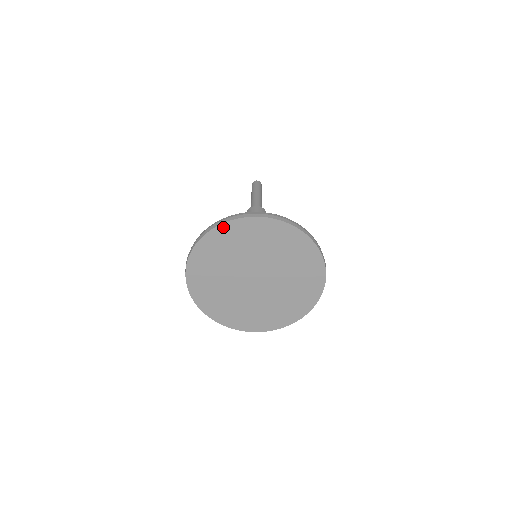
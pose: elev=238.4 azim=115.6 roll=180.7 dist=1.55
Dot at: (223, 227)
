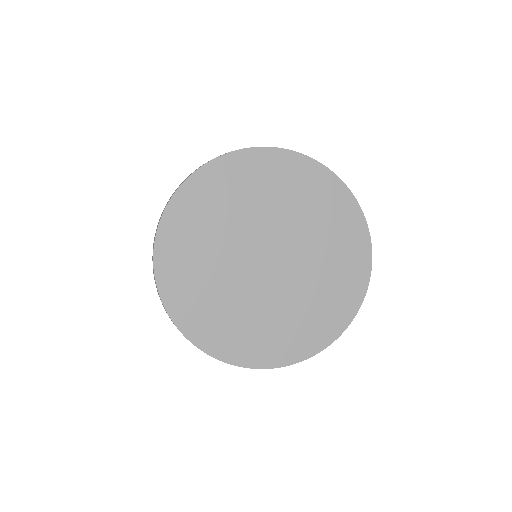
Dot at: (285, 155)
